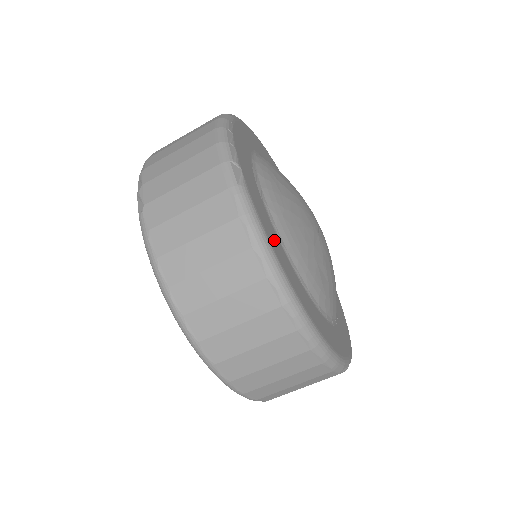
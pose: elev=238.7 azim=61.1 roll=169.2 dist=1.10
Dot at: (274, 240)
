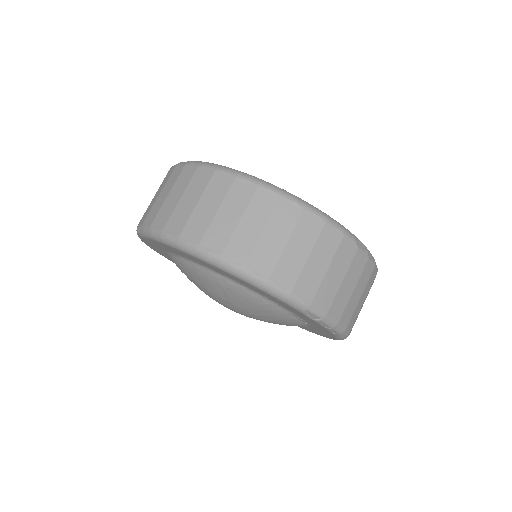
Dot at: occluded
